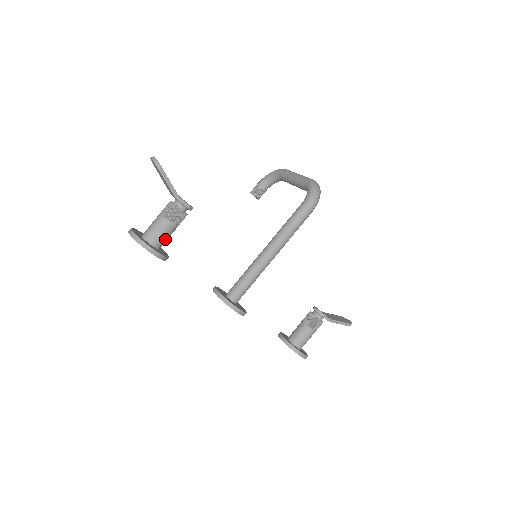
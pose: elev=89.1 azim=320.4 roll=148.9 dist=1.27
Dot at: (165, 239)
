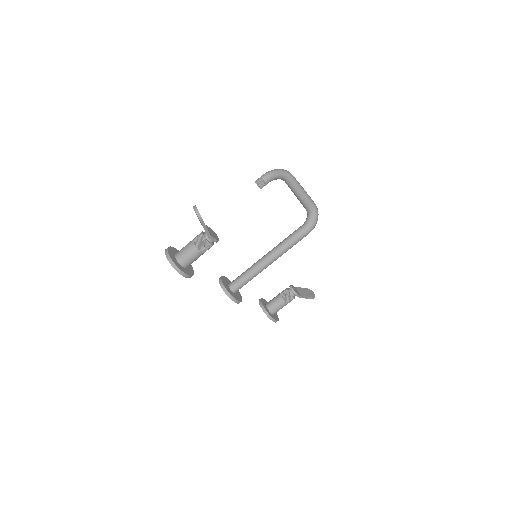
Dot at: occluded
